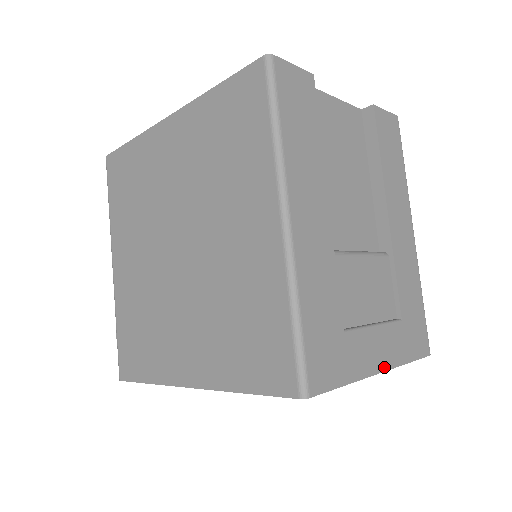
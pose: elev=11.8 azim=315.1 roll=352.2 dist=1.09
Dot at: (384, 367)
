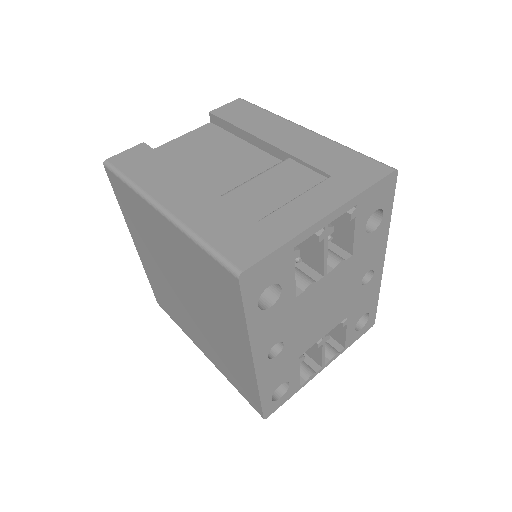
Dot at: (328, 211)
